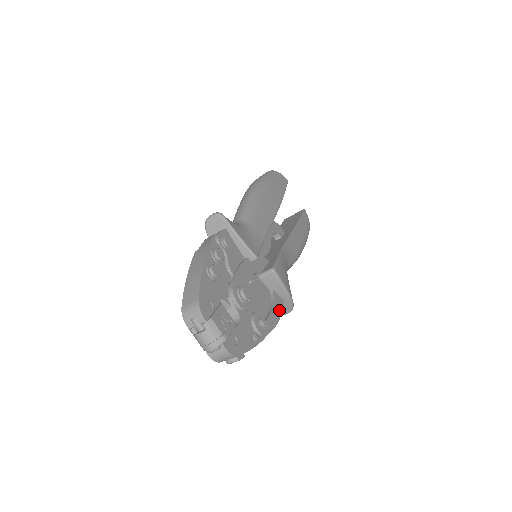
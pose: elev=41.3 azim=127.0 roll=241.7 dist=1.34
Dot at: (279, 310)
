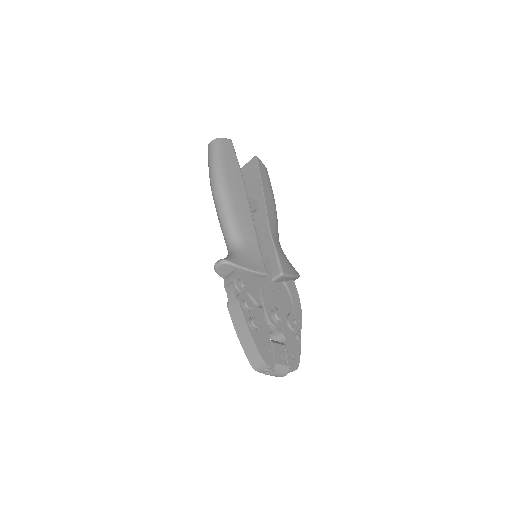
Dot at: (296, 294)
